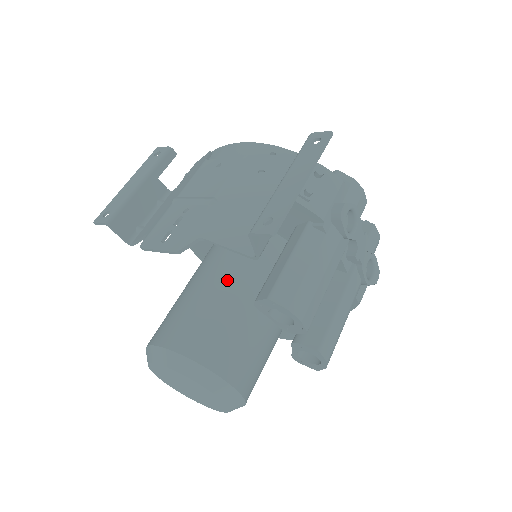
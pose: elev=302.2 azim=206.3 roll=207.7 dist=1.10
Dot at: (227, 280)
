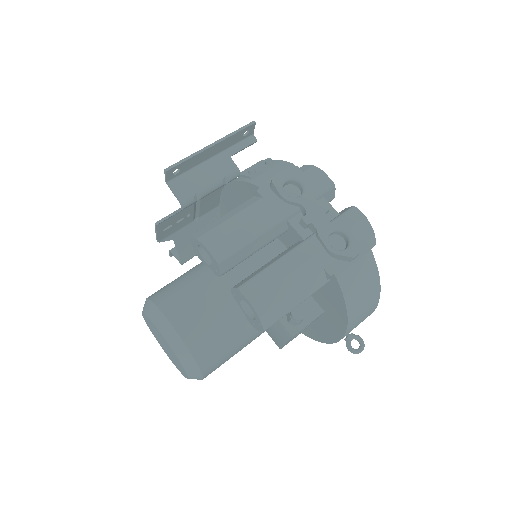
Dot at: occluded
